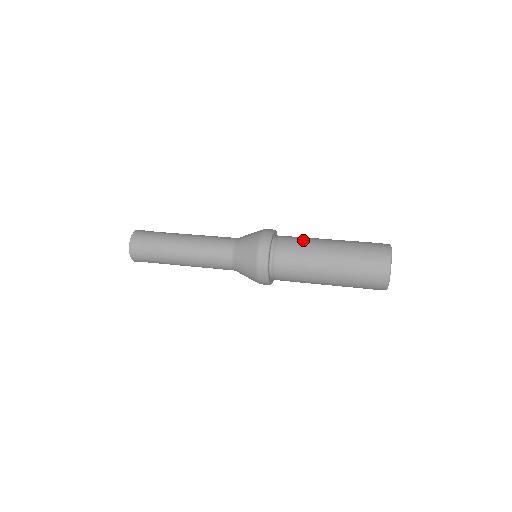
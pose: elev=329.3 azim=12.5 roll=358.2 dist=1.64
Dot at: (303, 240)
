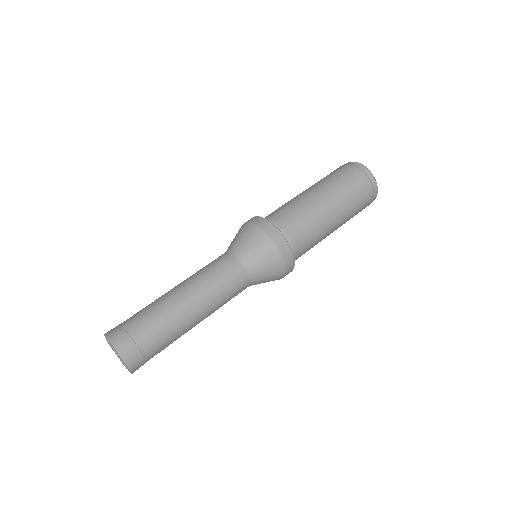
Dot at: (304, 214)
